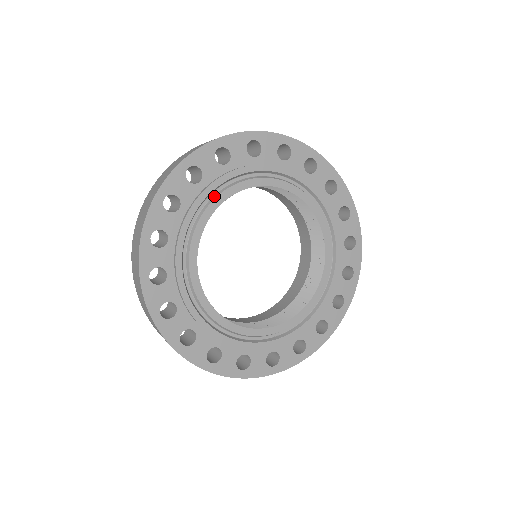
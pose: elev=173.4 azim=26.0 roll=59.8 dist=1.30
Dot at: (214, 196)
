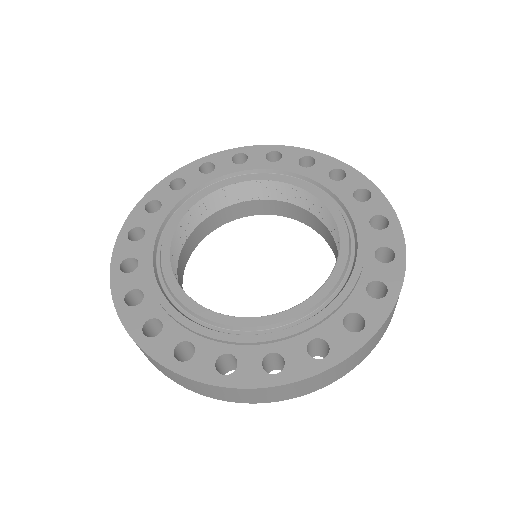
Dot at: (195, 196)
